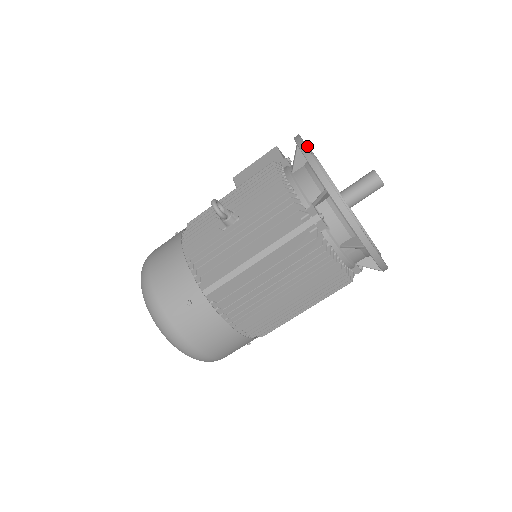
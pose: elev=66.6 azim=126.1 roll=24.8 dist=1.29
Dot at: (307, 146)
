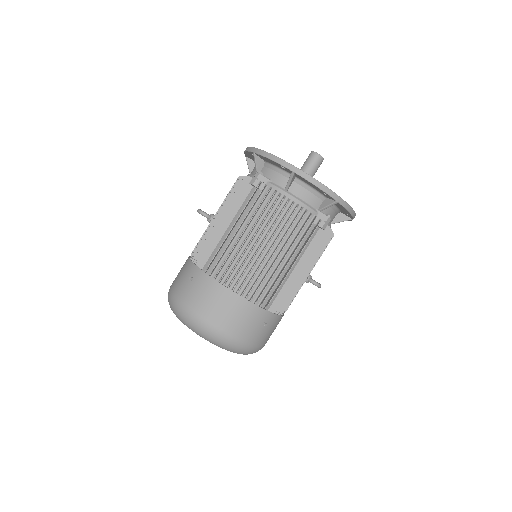
Dot at: occluded
